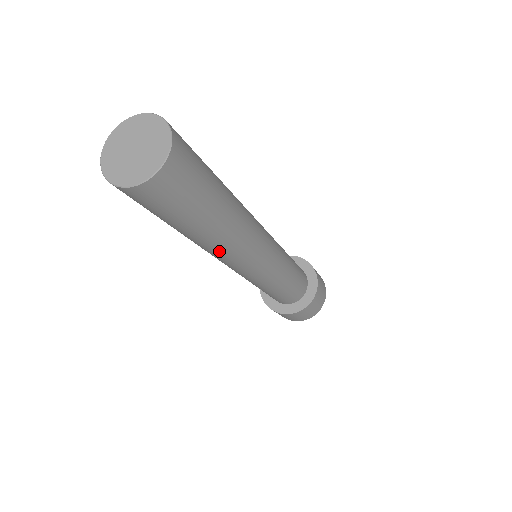
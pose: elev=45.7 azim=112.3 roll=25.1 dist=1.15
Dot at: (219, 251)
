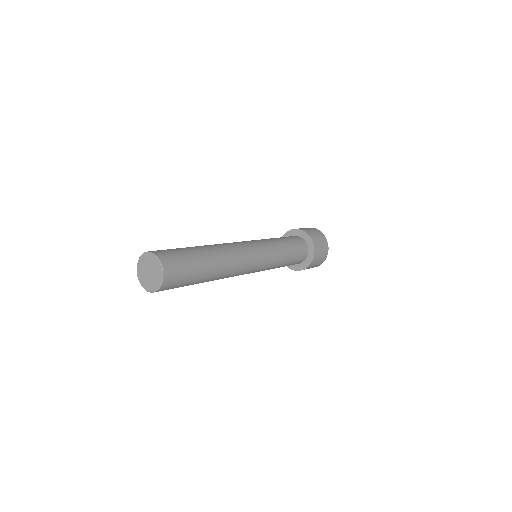
Dot at: occluded
